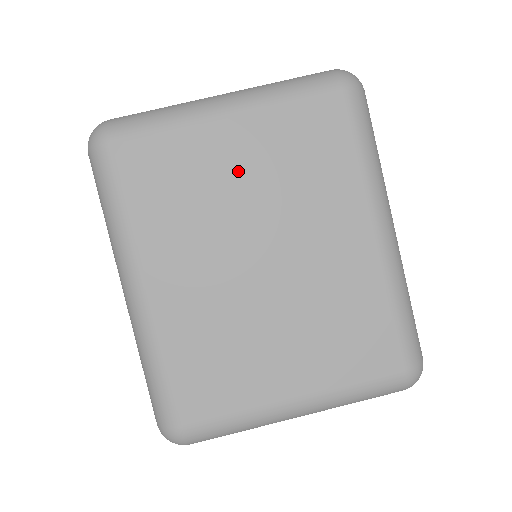
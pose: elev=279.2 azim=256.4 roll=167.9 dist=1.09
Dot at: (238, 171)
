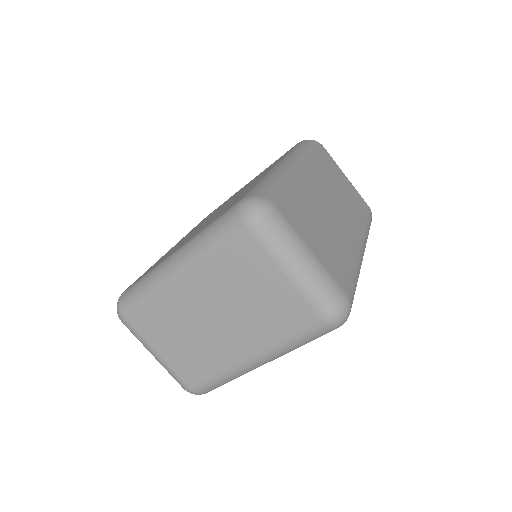
Dot at: occluded
